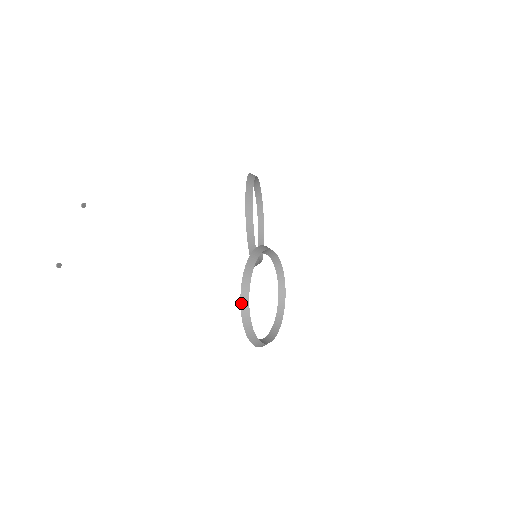
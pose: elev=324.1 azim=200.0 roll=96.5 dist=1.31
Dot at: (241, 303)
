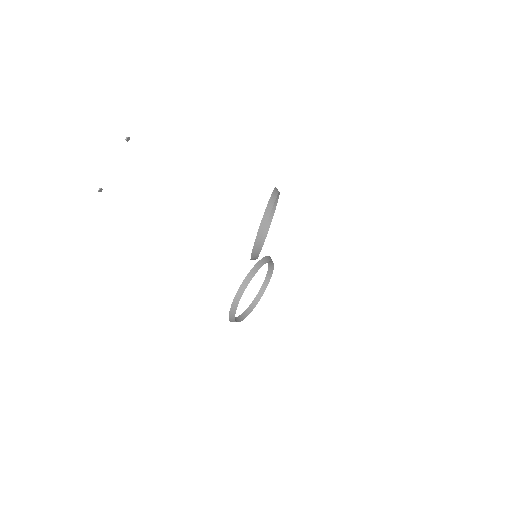
Dot at: (231, 307)
